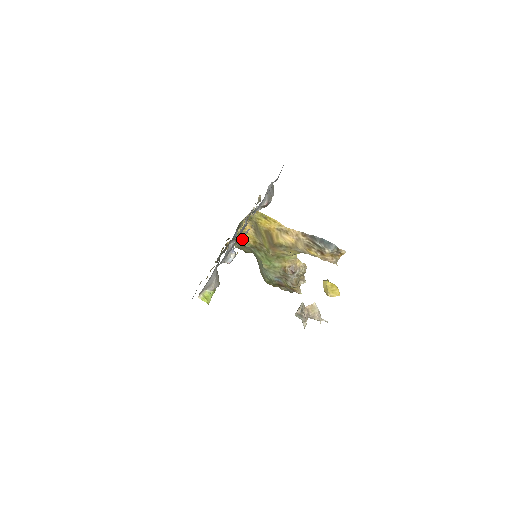
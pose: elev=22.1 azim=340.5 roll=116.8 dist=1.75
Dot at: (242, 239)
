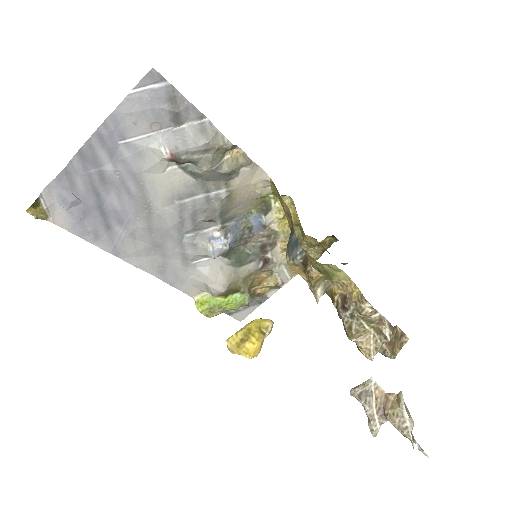
Dot at: (65, 199)
